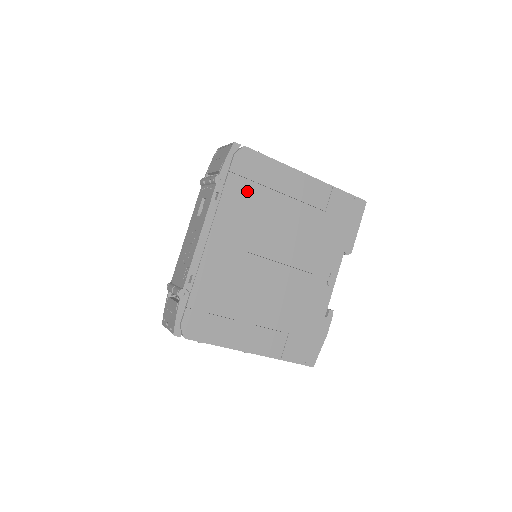
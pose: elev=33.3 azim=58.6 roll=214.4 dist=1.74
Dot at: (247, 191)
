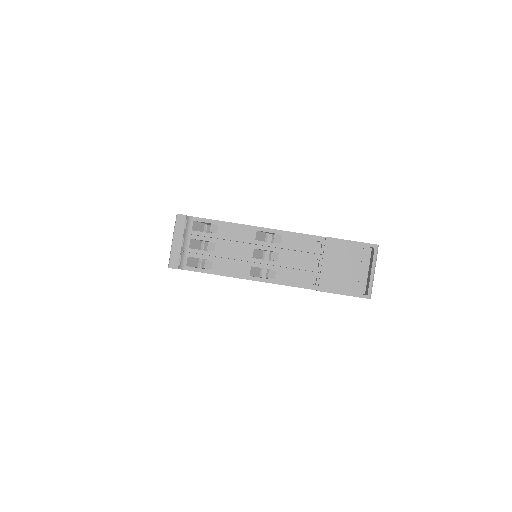
Dot at: occluded
